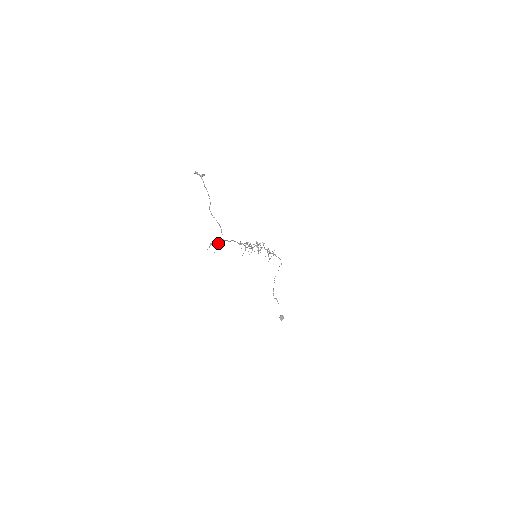
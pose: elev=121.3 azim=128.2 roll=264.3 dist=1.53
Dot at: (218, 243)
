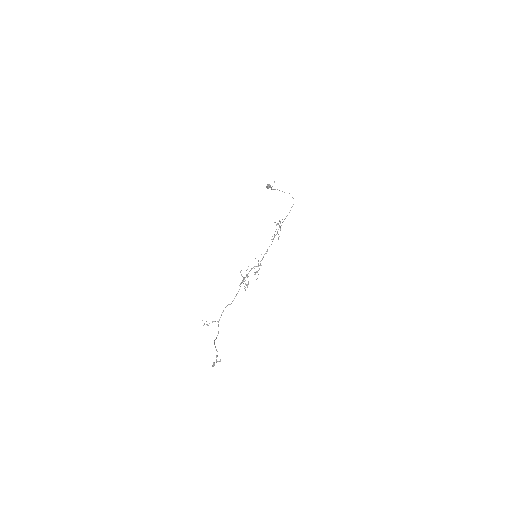
Dot at: occluded
